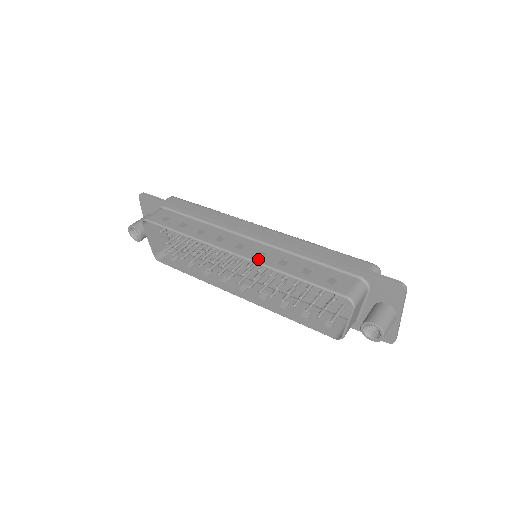
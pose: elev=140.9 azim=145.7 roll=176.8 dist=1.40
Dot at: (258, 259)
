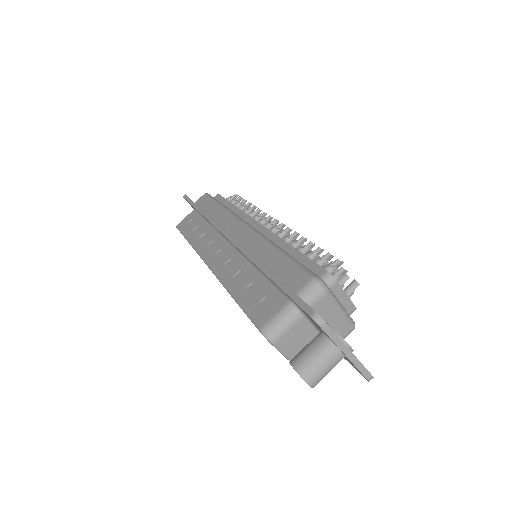
Dot at: (219, 272)
